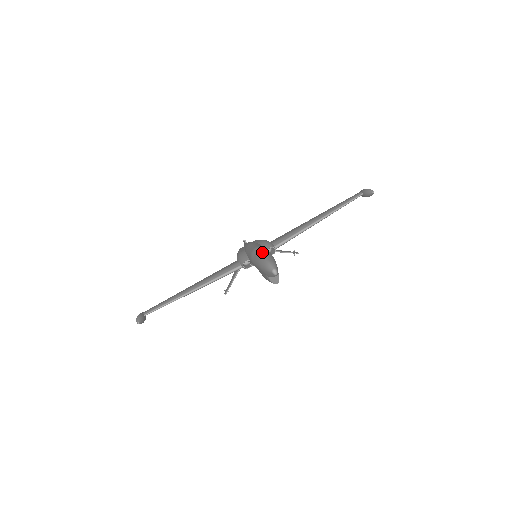
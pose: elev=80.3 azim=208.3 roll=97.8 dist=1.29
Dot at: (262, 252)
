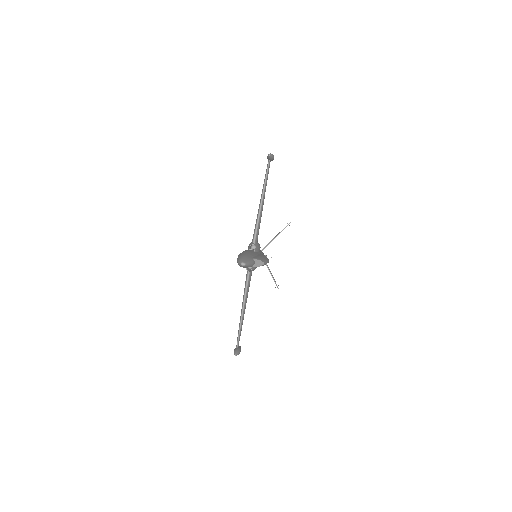
Dot at: (237, 258)
